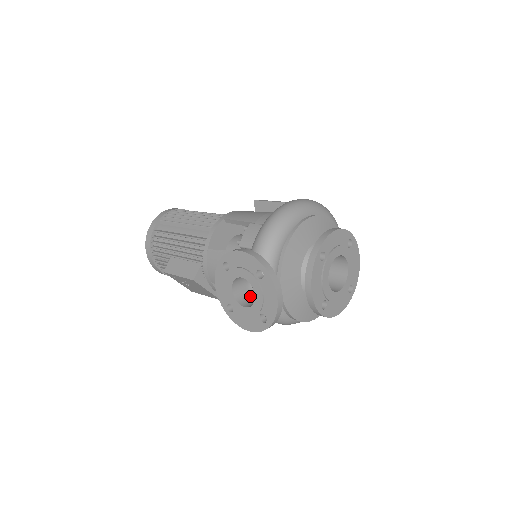
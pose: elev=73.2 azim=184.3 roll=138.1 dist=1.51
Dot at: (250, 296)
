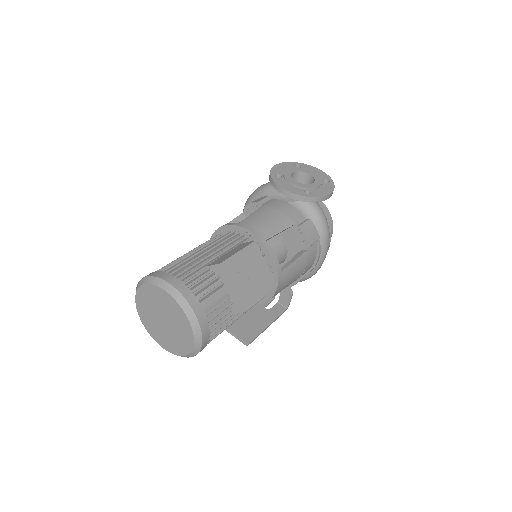
Dot at: occluded
